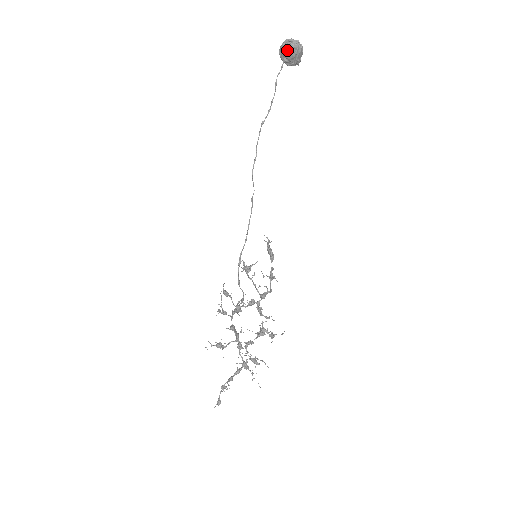
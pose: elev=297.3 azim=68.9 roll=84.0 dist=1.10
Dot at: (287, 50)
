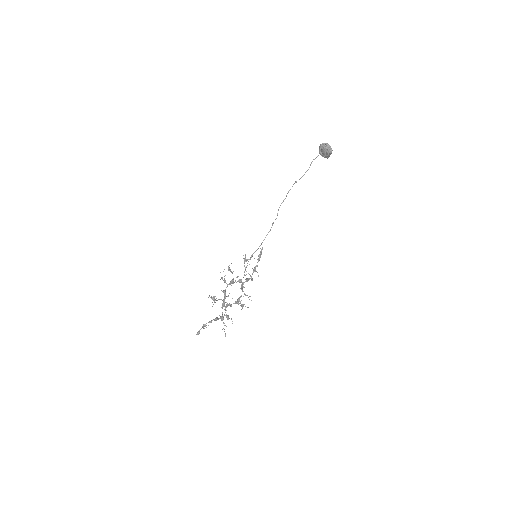
Dot at: (323, 148)
